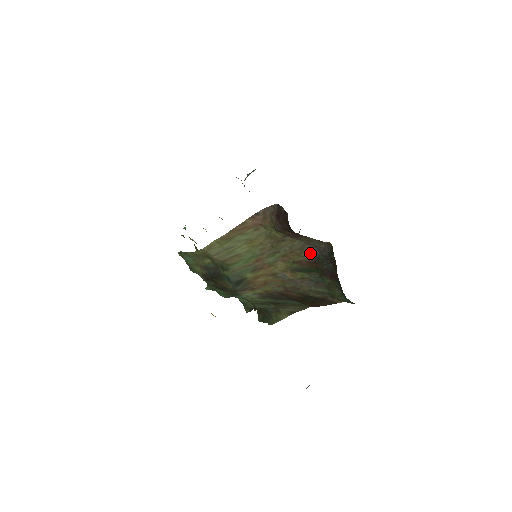
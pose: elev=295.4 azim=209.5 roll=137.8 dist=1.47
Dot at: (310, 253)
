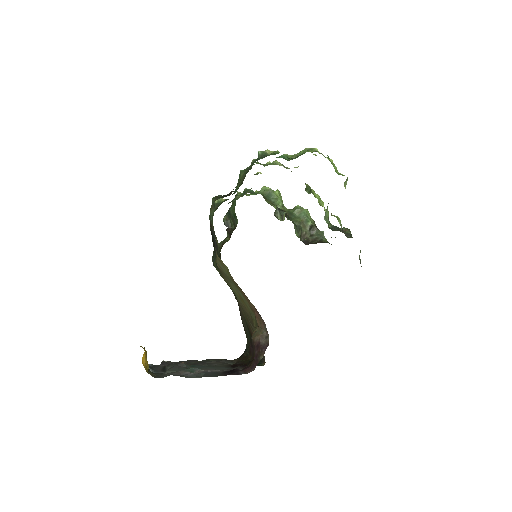
Dot at: occluded
